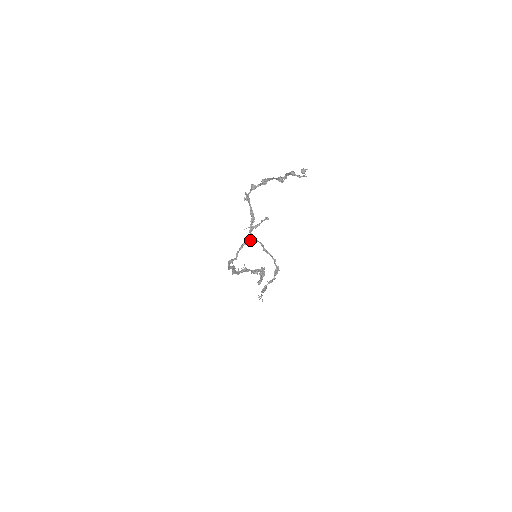
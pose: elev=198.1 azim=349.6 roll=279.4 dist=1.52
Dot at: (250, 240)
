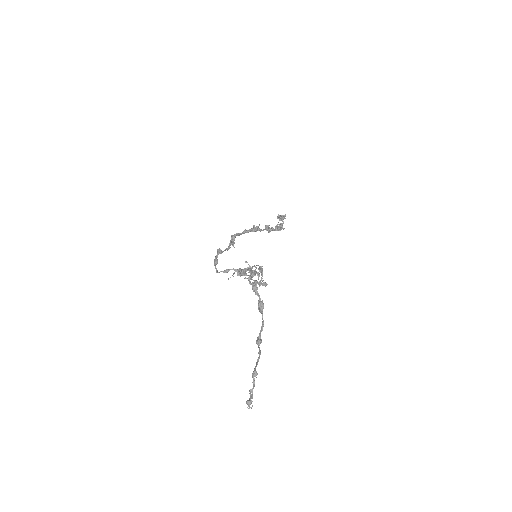
Dot at: (242, 271)
